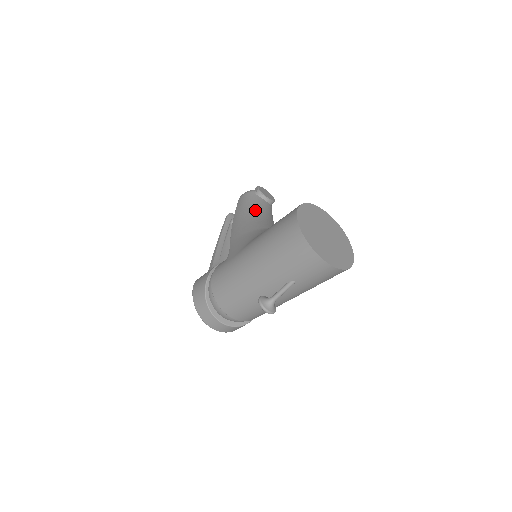
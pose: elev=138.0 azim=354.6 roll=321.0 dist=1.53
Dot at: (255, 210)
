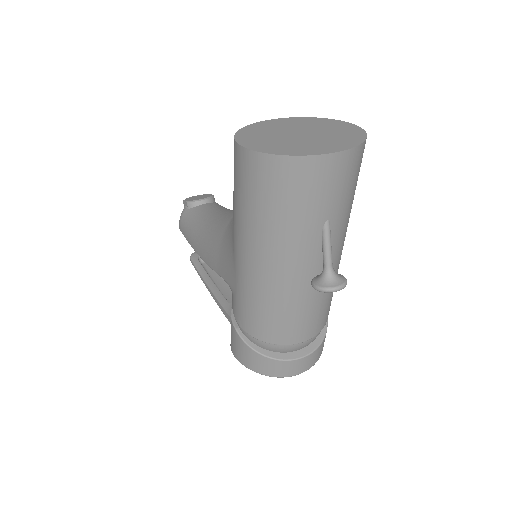
Dot at: (204, 220)
